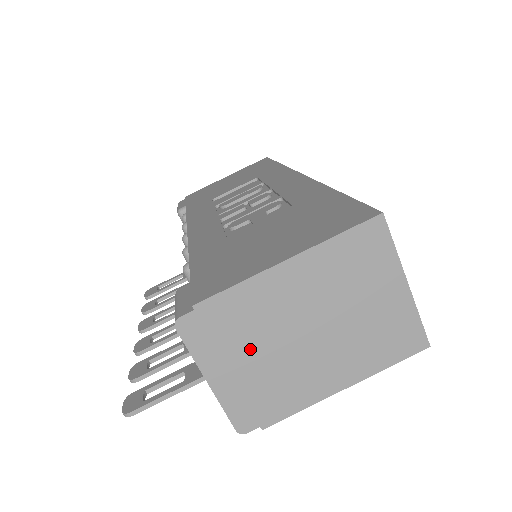
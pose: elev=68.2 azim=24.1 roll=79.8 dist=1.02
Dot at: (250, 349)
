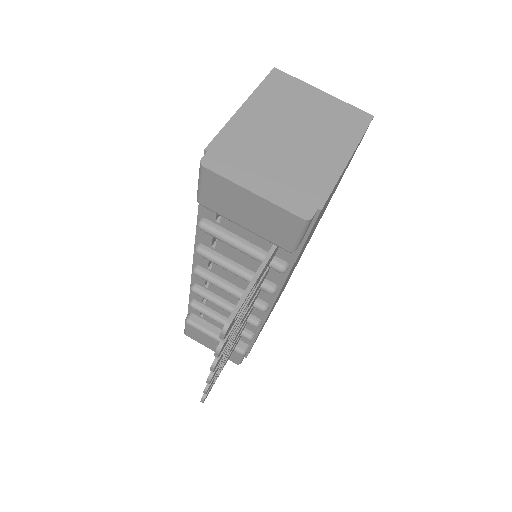
Dot at: (263, 160)
